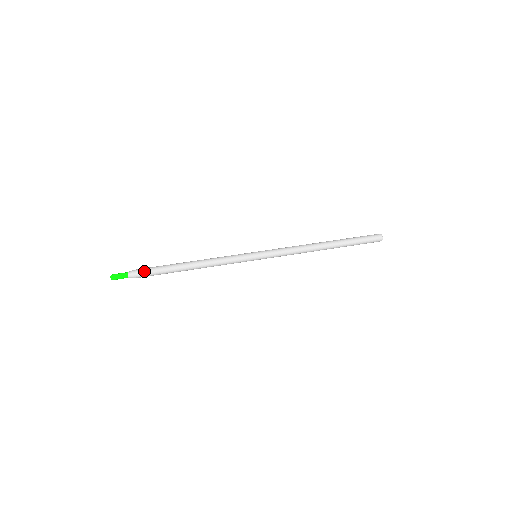
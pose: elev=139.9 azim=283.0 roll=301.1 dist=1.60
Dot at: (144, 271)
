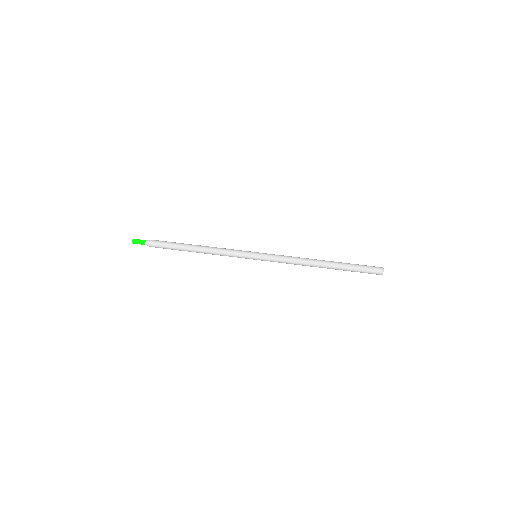
Dot at: (158, 246)
